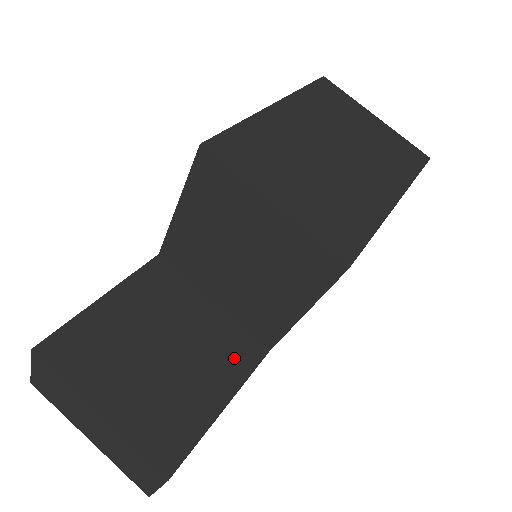
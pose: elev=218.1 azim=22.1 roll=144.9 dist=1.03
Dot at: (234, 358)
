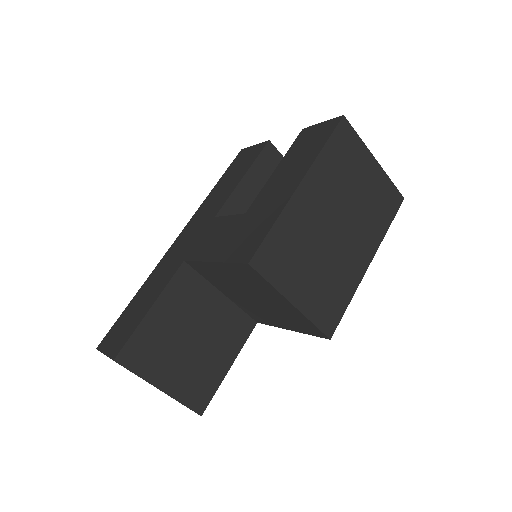
Dot at: (236, 334)
